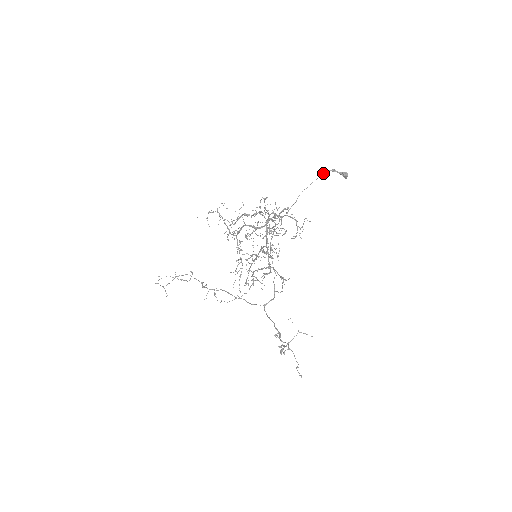
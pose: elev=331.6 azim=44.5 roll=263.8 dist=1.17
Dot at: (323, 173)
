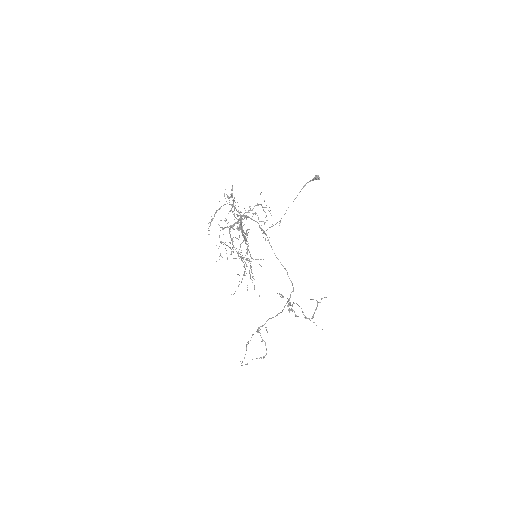
Dot at: (303, 187)
